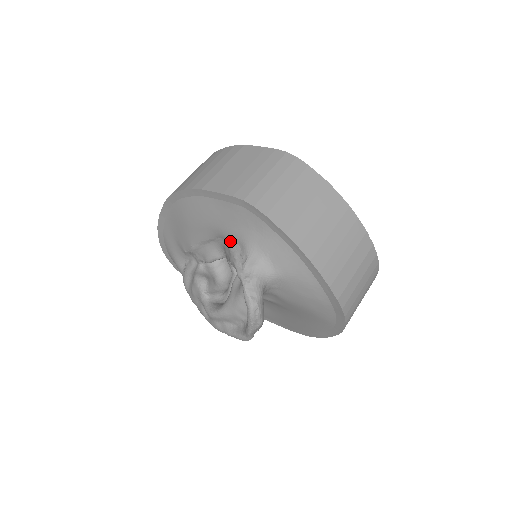
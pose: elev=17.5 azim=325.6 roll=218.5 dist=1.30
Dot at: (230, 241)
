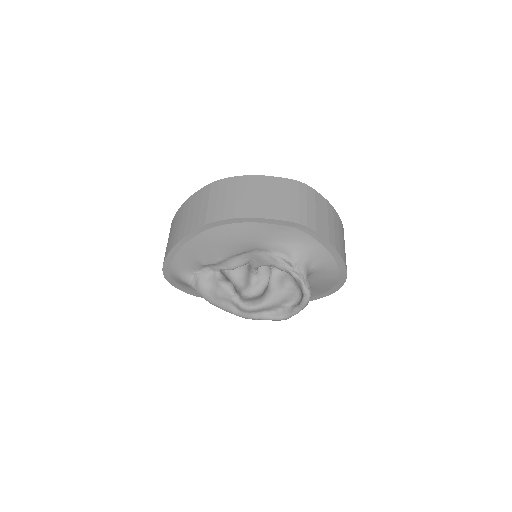
Dot at: (273, 252)
